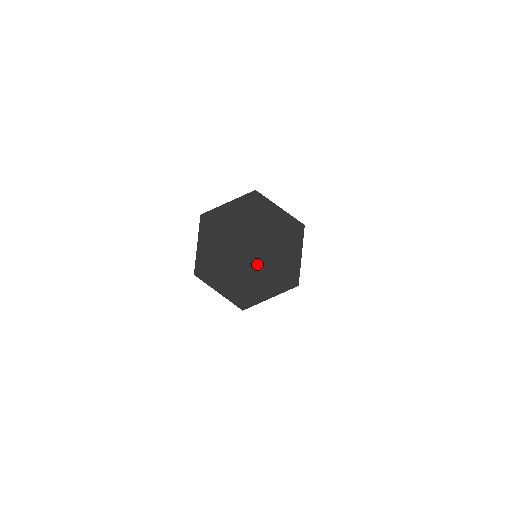
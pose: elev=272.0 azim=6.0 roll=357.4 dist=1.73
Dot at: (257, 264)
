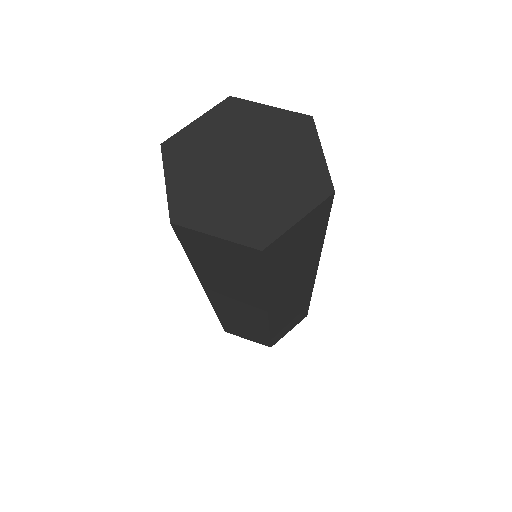
Dot at: (238, 188)
